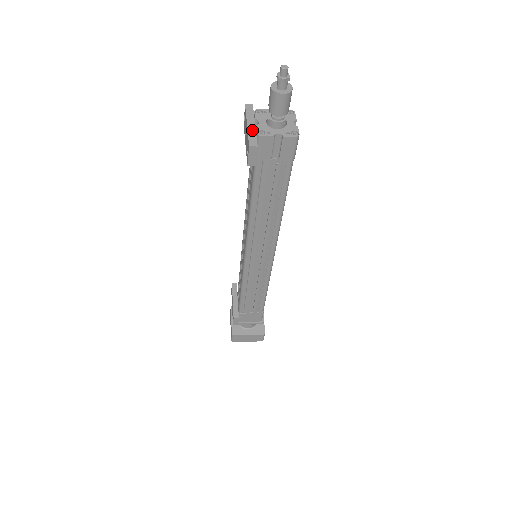
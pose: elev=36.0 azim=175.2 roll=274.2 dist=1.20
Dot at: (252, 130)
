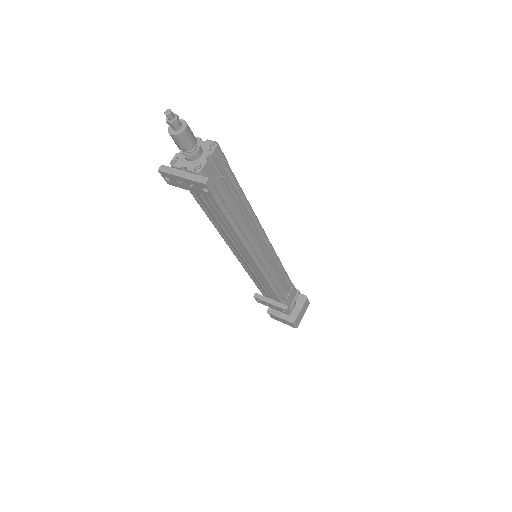
Dot at: (189, 175)
